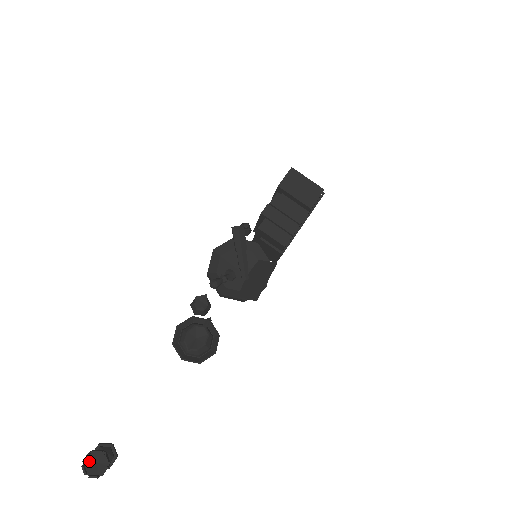
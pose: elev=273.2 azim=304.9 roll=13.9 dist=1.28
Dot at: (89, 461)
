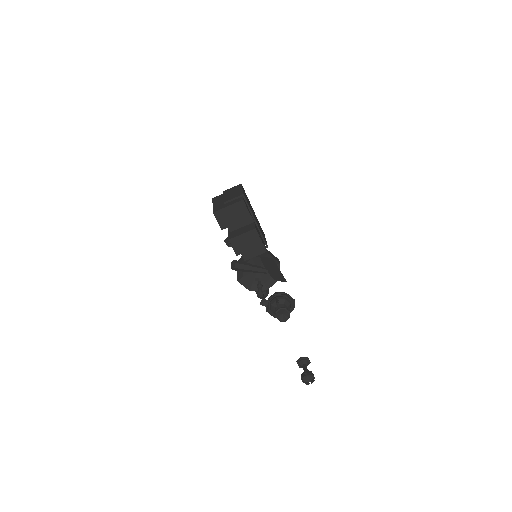
Dot at: (304, 379)
